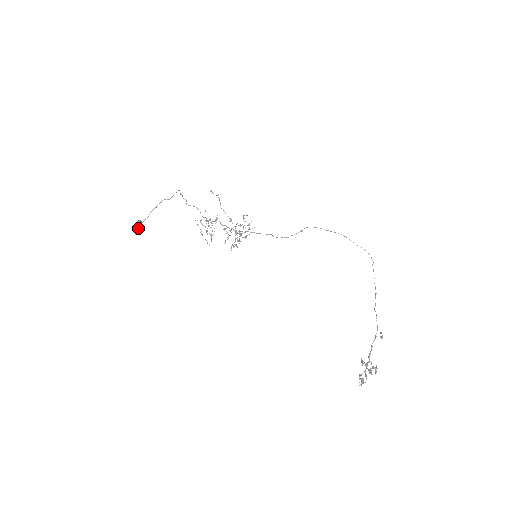
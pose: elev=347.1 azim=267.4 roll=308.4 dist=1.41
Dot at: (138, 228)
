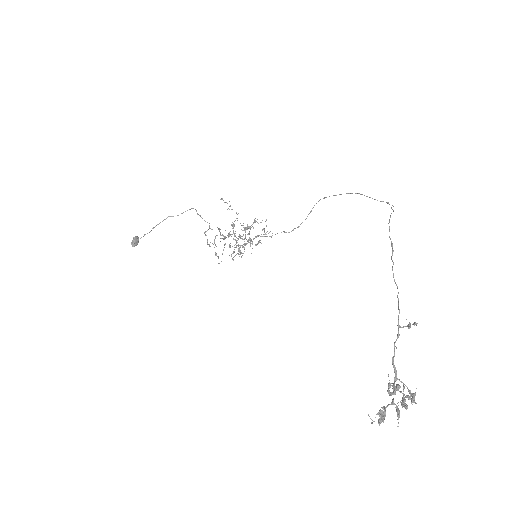
Dot at: (133, 244)
